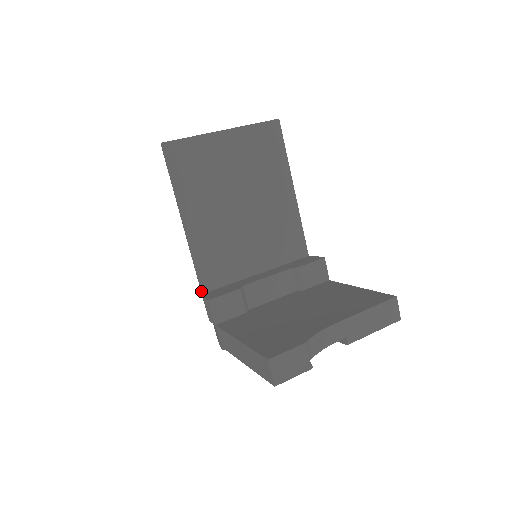
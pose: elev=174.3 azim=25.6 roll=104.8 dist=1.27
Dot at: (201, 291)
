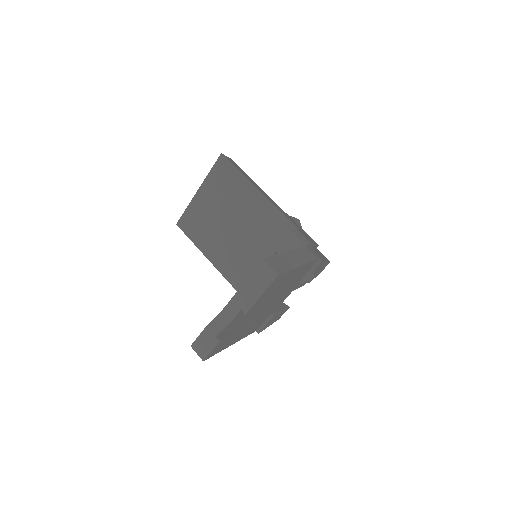
Dot at: occluded
